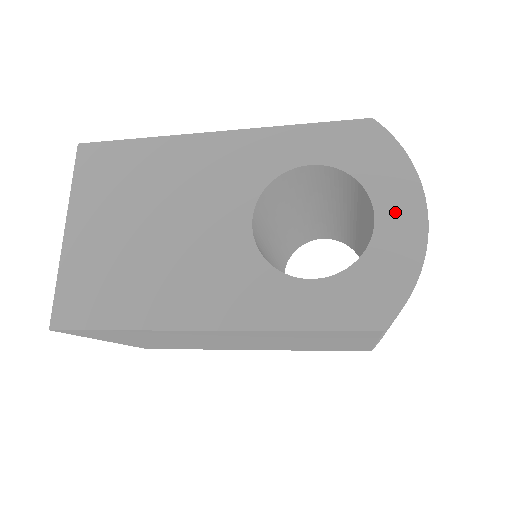
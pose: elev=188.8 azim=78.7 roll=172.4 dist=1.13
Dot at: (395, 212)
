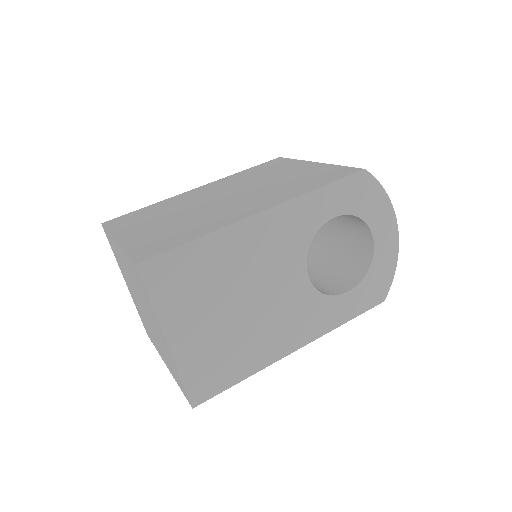
Dot at: (383, 233)
